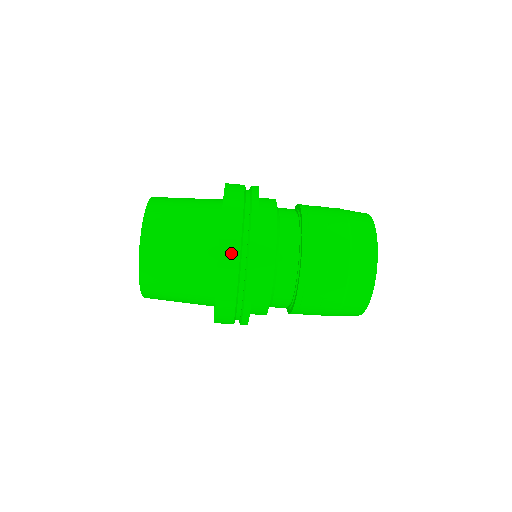
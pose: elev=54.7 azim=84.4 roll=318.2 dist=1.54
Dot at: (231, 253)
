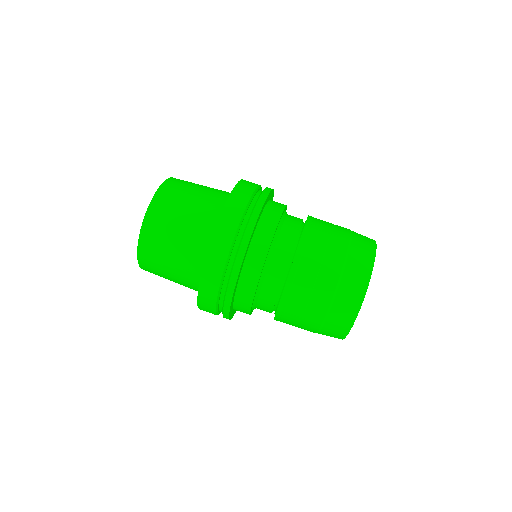
Dot at: occluded
